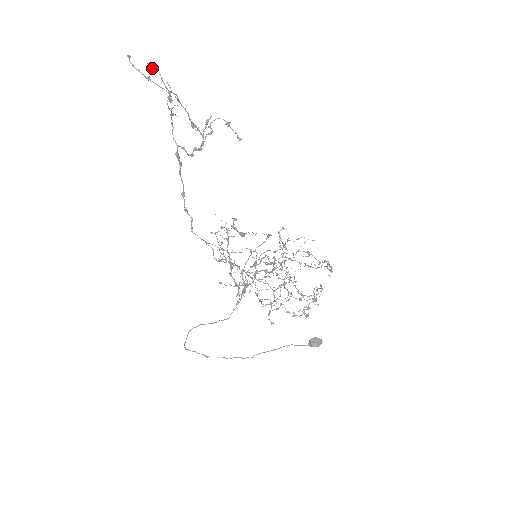
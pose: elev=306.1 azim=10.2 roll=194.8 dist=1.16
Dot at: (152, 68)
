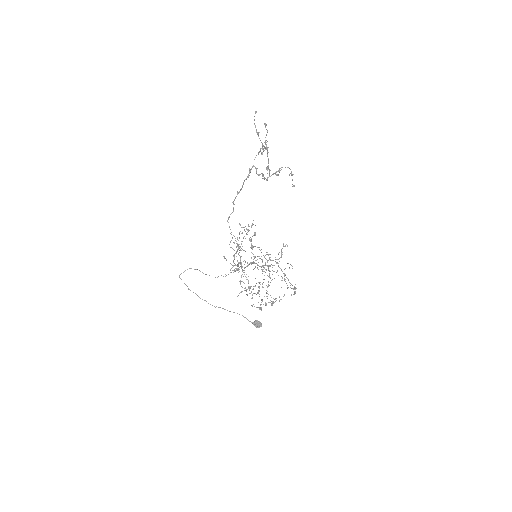
Dot at: (265, 126)
